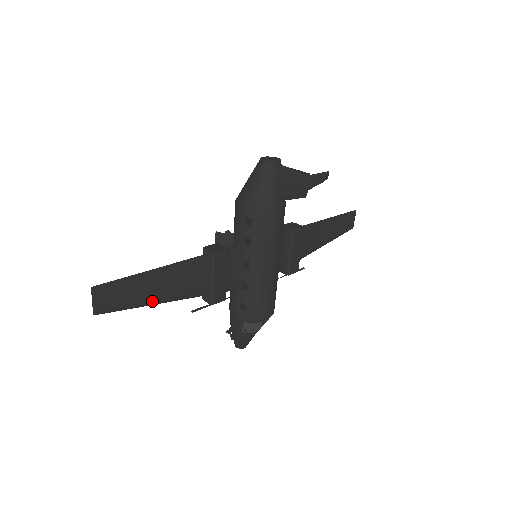
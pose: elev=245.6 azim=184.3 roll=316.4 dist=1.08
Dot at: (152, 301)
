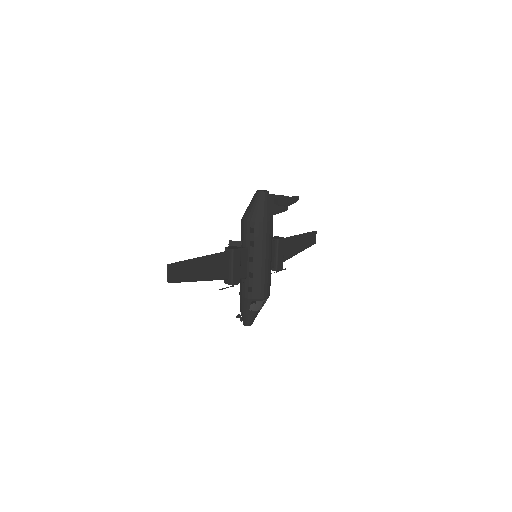
Dot at: (198, 278)
